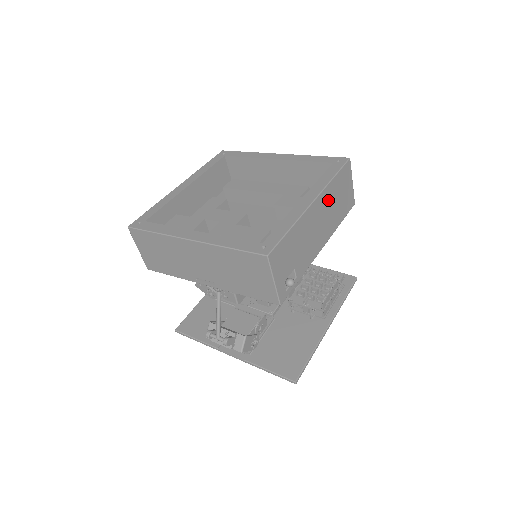
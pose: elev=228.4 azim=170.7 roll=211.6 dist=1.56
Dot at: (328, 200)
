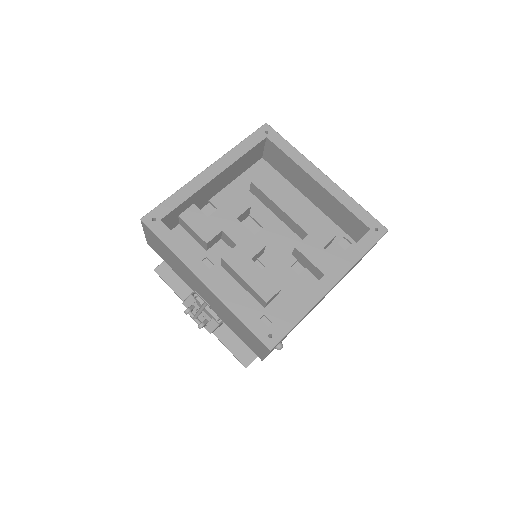
Dot at: occluded
